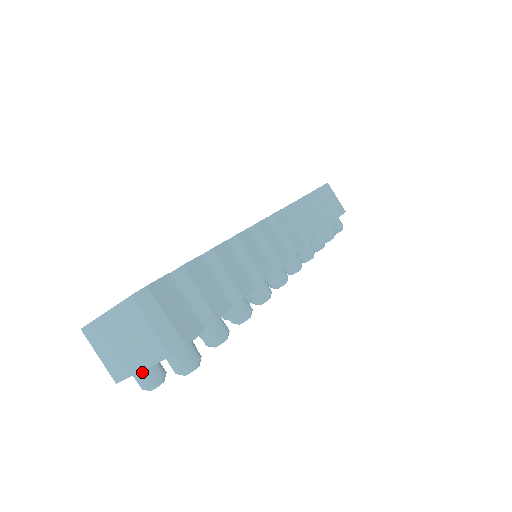
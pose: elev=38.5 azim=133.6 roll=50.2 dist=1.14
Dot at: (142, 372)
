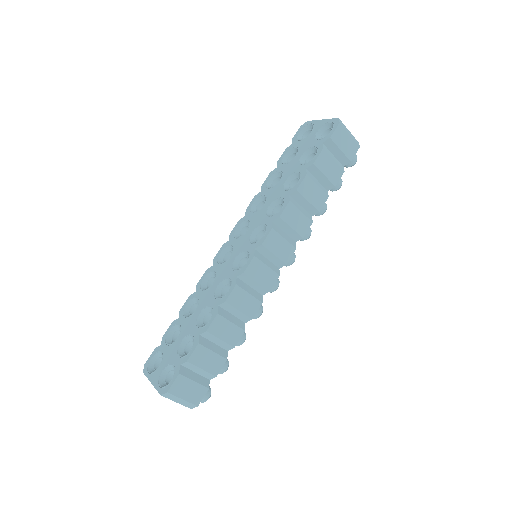
Dot at: occluded
